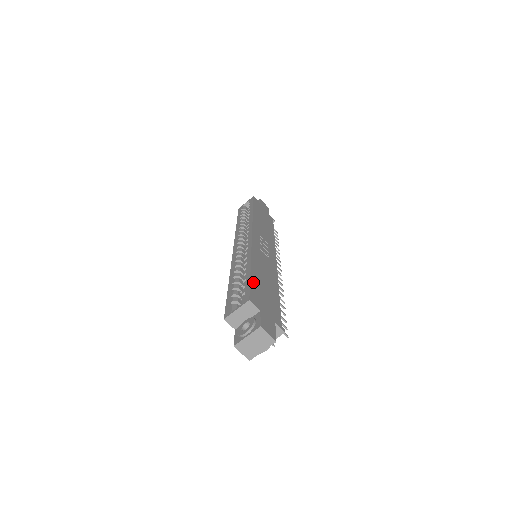
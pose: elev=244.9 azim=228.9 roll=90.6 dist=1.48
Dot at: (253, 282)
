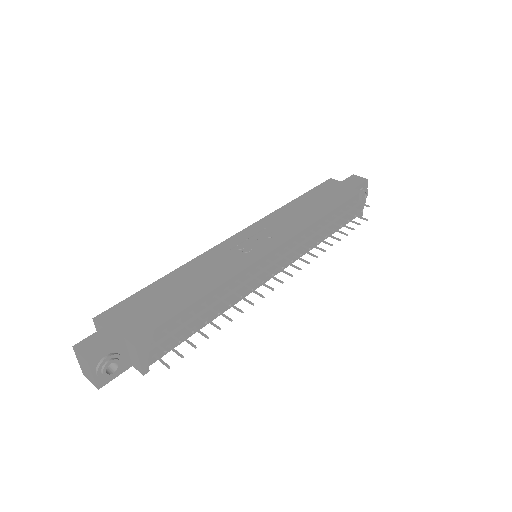
Dot at: (139, 295)
